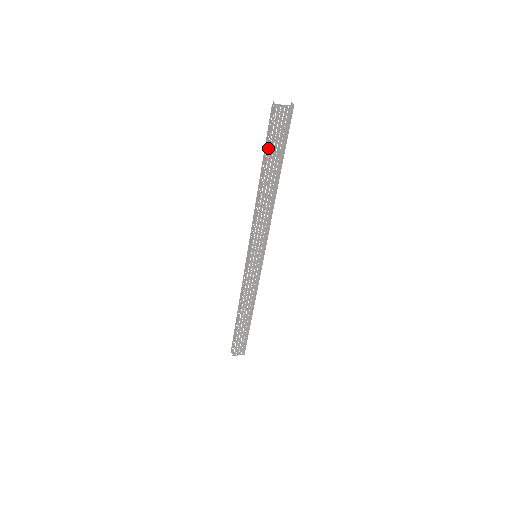
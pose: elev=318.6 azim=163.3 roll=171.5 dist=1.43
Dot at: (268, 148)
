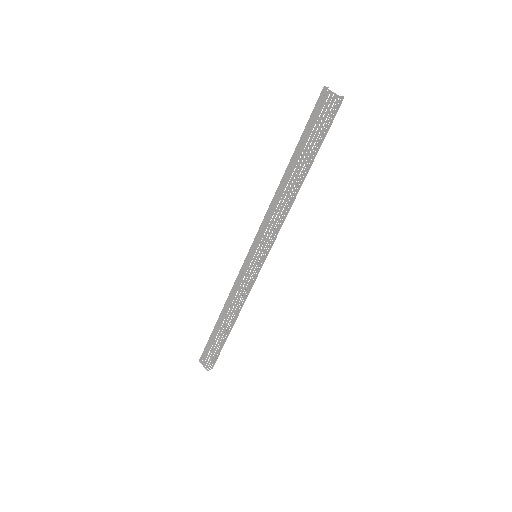
Dot at: (303, 132)
